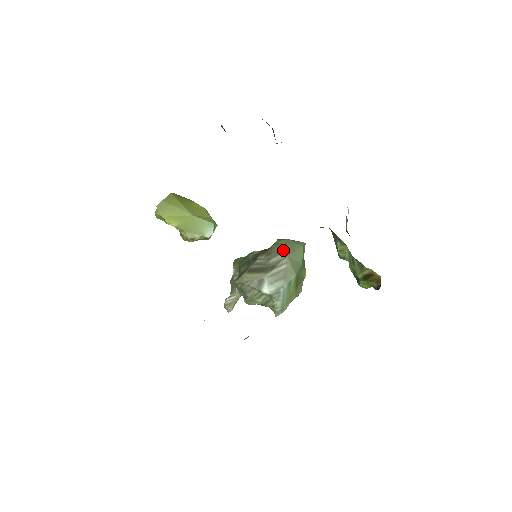
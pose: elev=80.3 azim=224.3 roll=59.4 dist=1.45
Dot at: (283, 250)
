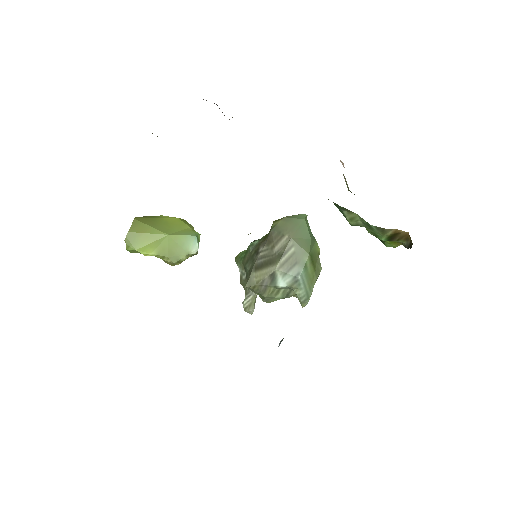
Dot at: (284, 232)
